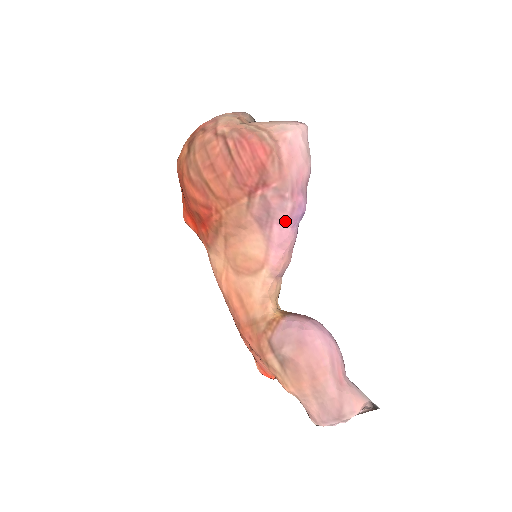
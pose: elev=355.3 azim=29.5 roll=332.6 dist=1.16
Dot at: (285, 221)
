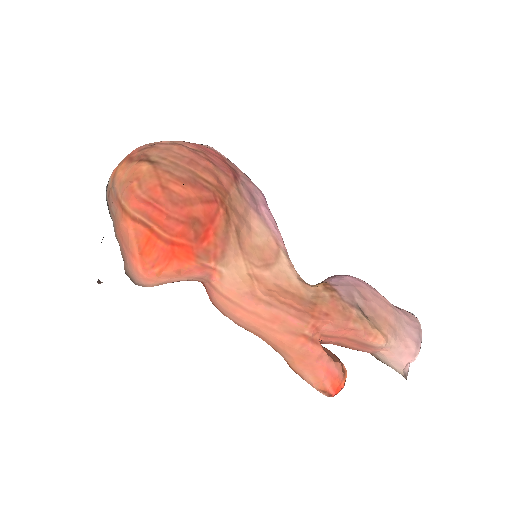
Dot at: (265, 203)
